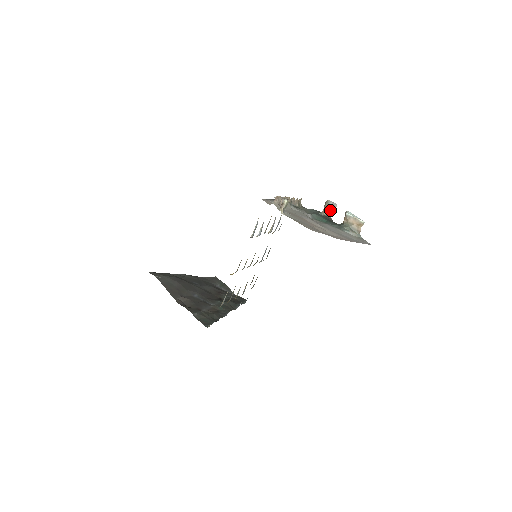
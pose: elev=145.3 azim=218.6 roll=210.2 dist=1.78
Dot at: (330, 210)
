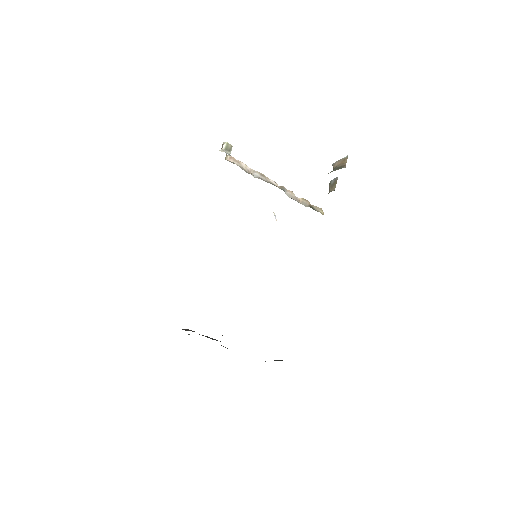
Dot at: (333, 186)
